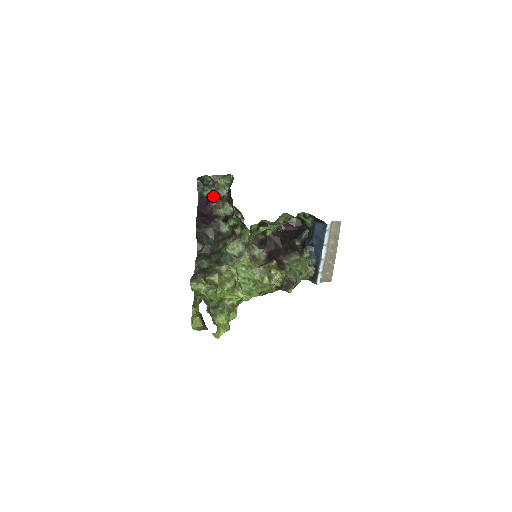
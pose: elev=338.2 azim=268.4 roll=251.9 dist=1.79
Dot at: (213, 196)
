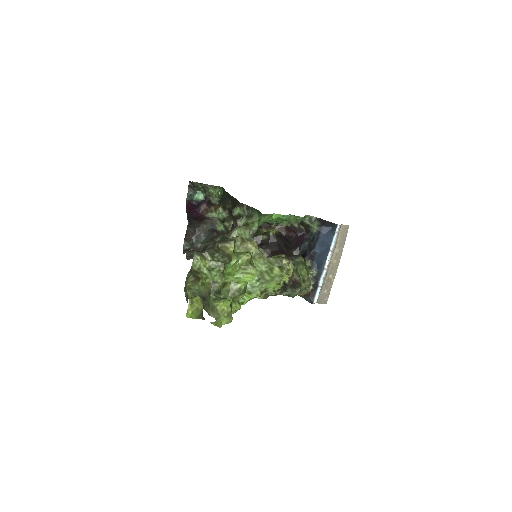
Dot at: (205, 200)
